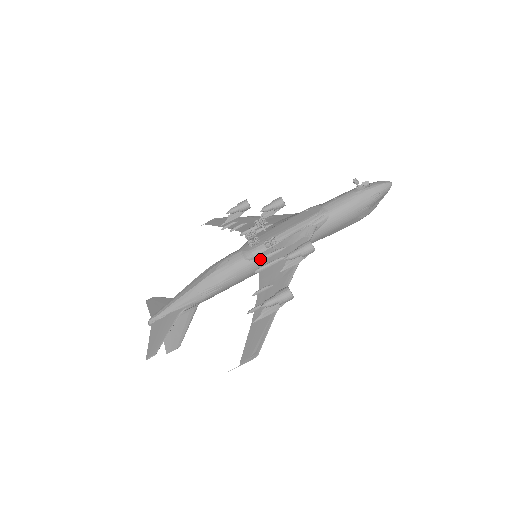
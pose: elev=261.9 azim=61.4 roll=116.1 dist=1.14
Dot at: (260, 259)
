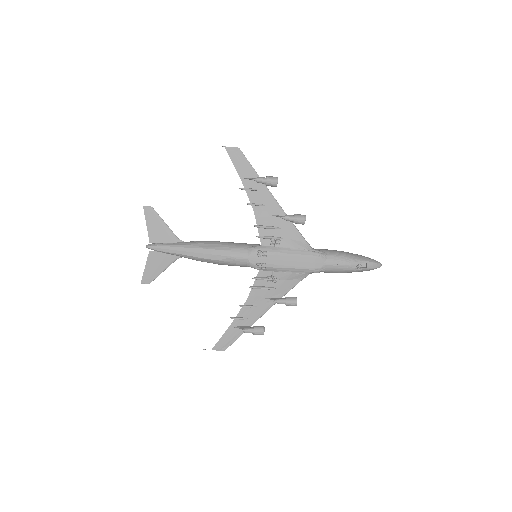
Dot at: (258, 280)
